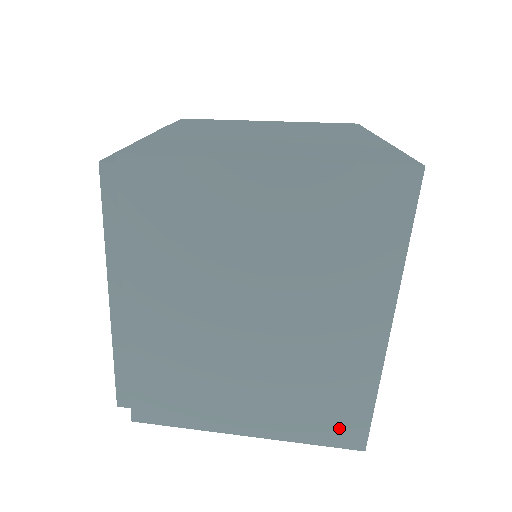
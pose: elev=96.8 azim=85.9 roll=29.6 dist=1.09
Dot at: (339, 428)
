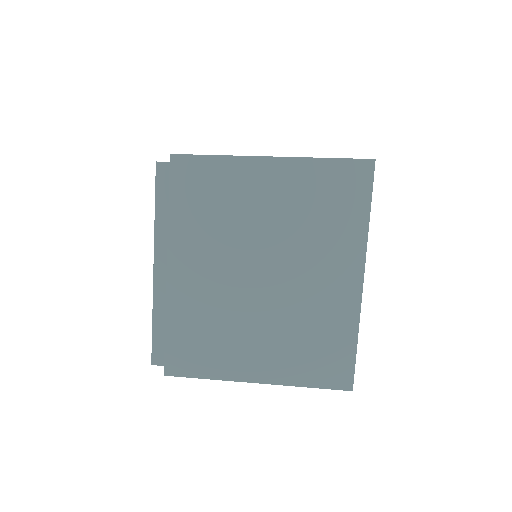
Dot at: occluded
